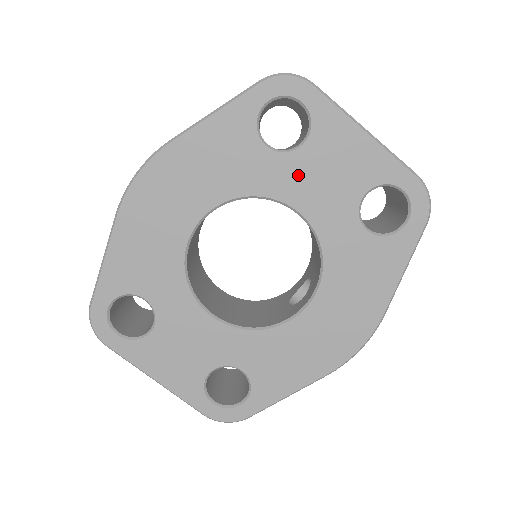
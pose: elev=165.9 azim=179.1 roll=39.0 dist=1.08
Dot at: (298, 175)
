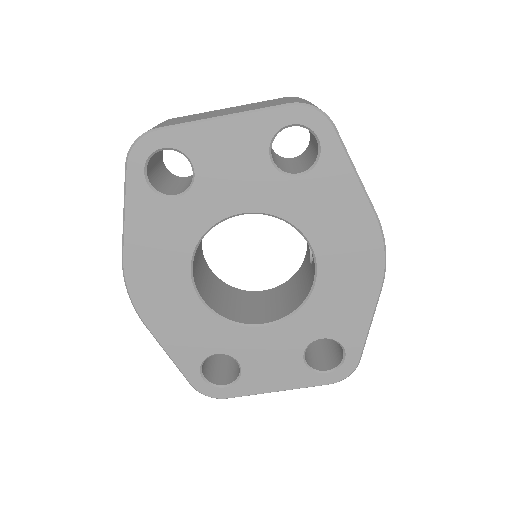
Dot at: (214, 192)
